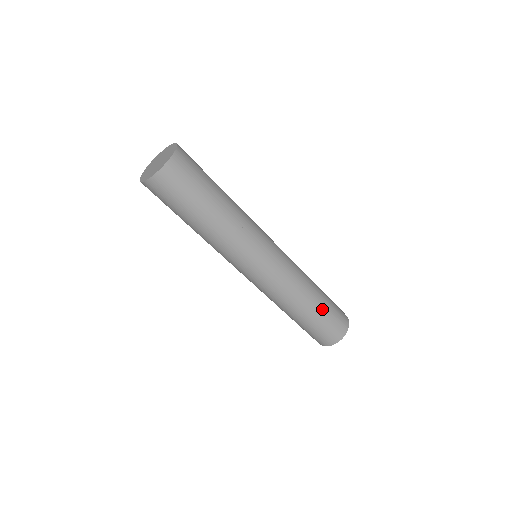
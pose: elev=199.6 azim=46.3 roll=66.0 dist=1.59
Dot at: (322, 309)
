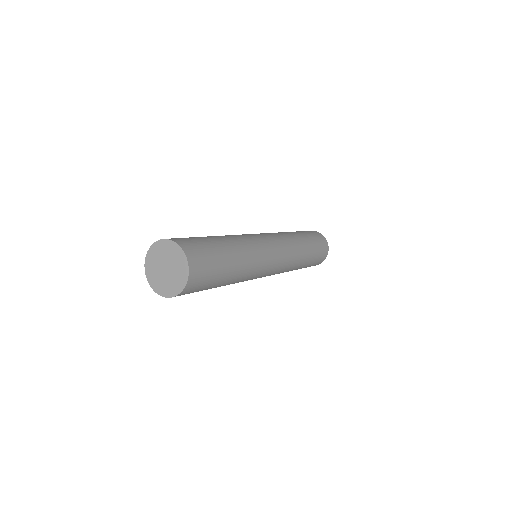
Dot at: (312, 256)
